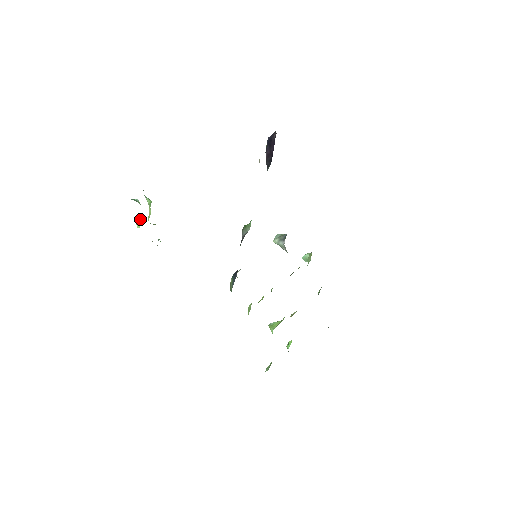
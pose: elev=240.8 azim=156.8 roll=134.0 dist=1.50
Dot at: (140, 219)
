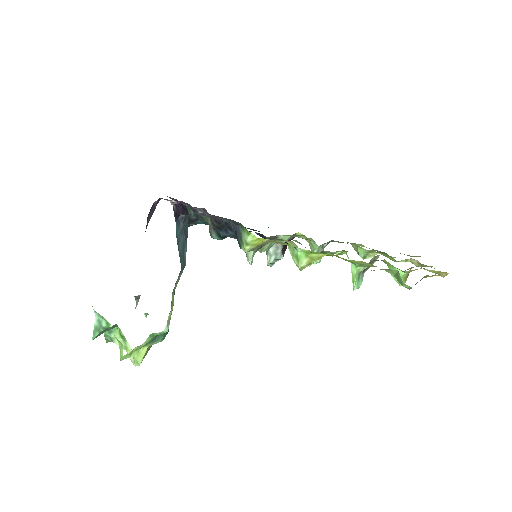
Dot at: (119, 347)
